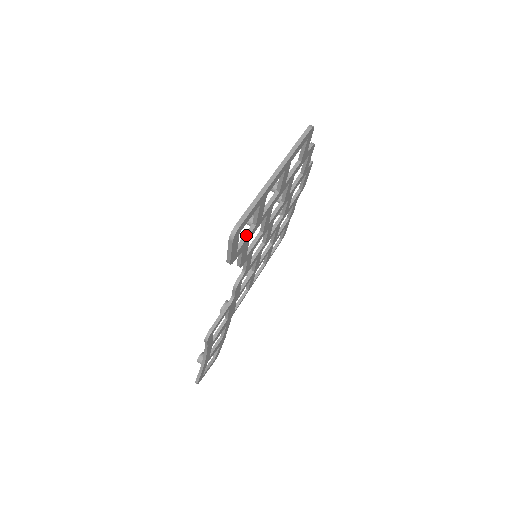
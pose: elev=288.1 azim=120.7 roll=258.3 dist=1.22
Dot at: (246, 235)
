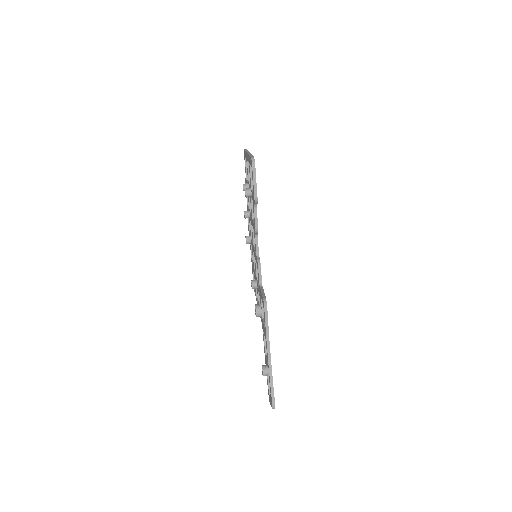
Dot at: occluded
